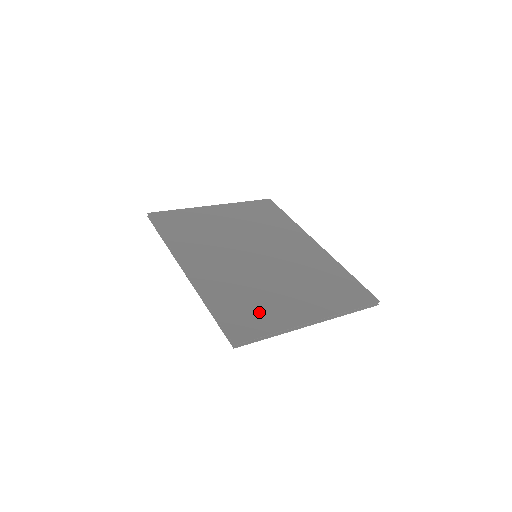
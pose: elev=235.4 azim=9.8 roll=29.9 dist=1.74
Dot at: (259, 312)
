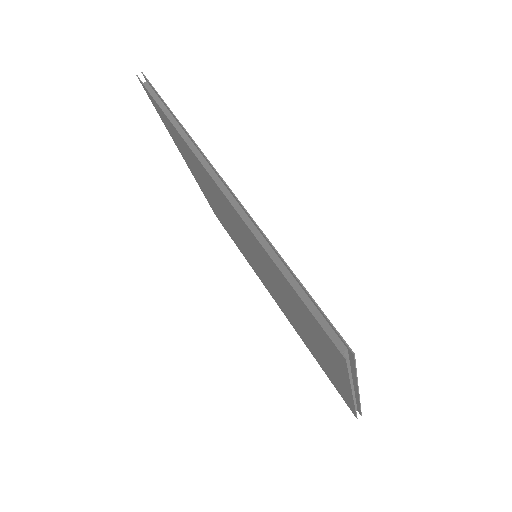
Dot at: occluded
